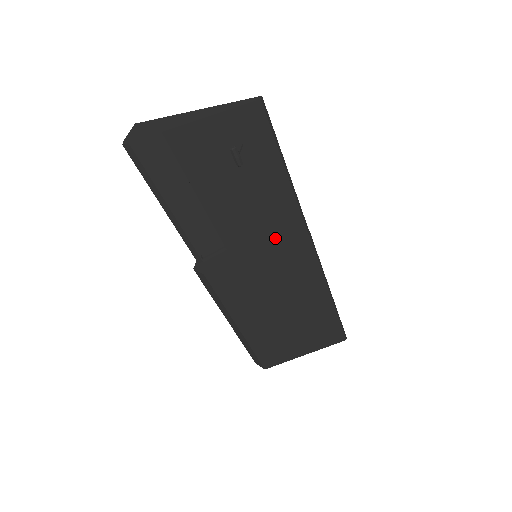
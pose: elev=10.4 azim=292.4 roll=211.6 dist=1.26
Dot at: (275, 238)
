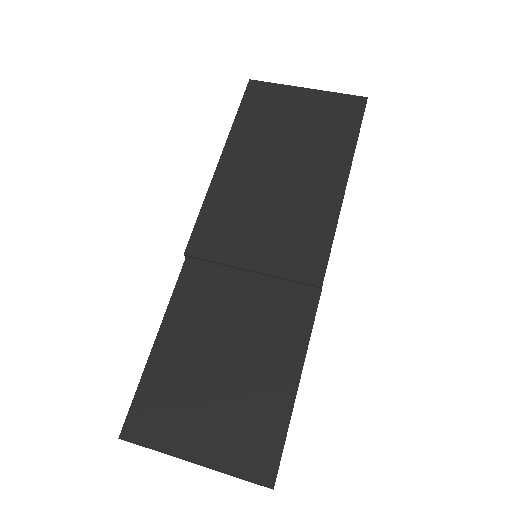
Dot at: occluded
